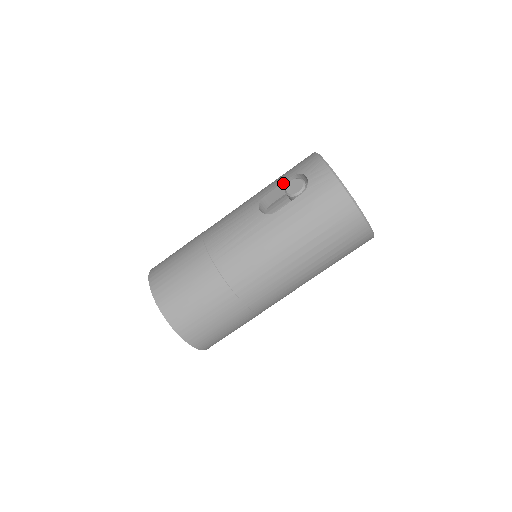
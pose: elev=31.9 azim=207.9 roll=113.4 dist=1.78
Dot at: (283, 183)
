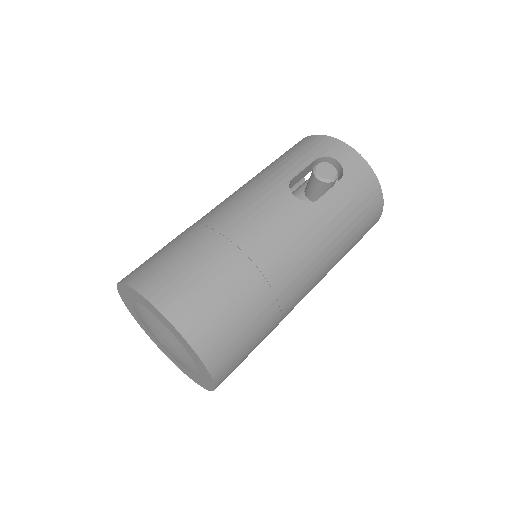
Dot at: (308, 166)
